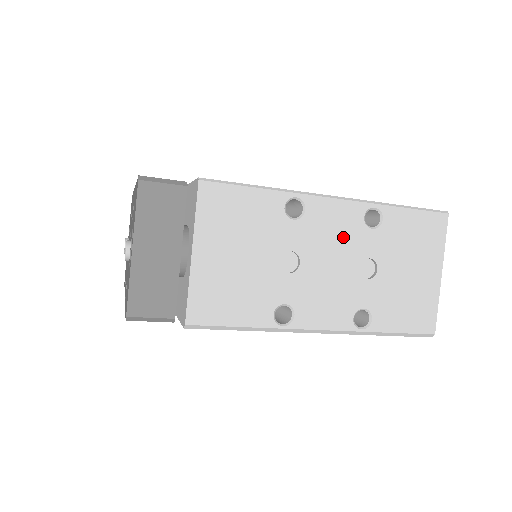
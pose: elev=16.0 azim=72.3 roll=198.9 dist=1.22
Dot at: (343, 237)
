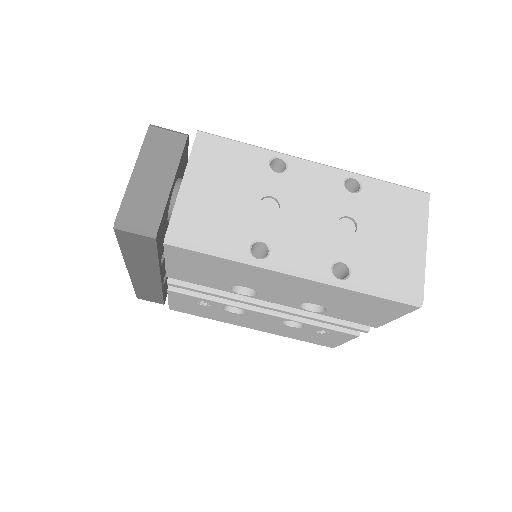
Dot at: (323, 194)
